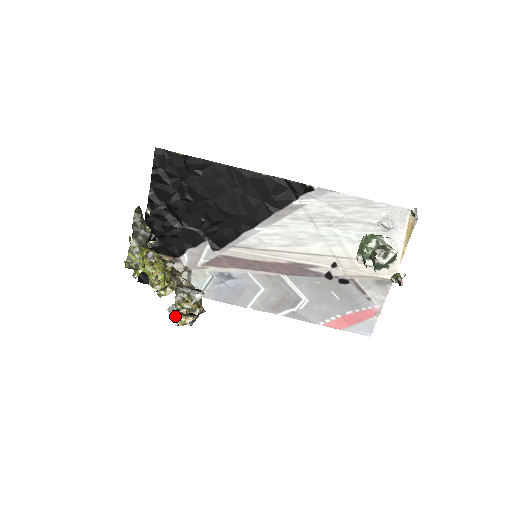
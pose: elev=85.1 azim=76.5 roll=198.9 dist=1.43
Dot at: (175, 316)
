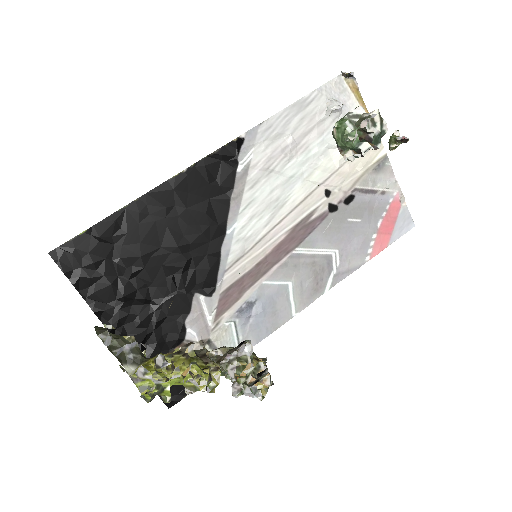
Dot at: (249, 393)
